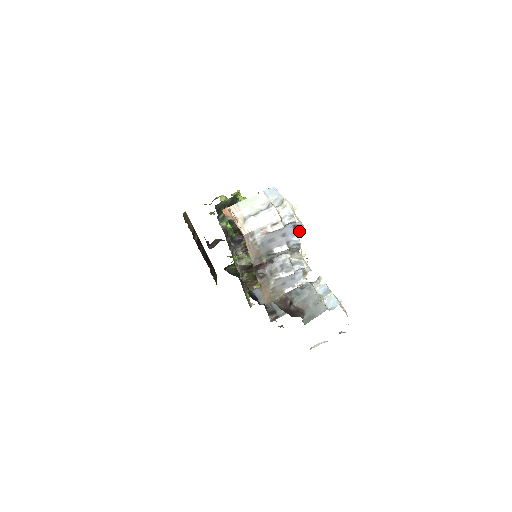
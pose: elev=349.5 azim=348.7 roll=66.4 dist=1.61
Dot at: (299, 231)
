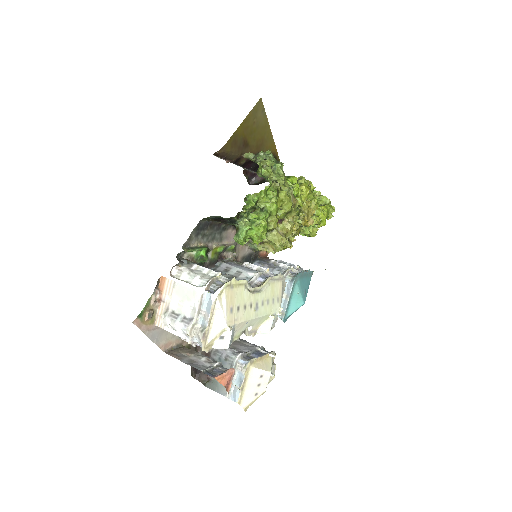
Dot at: occluded
